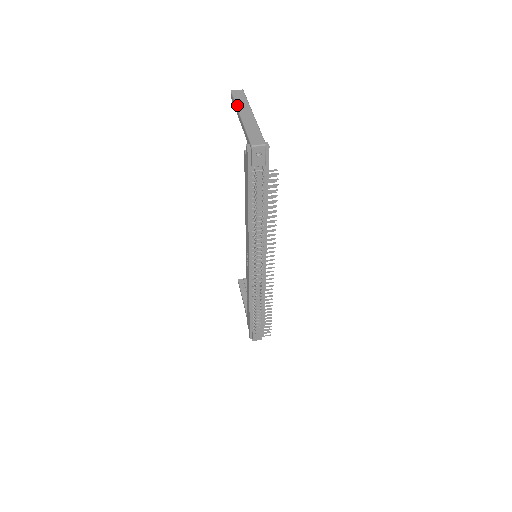
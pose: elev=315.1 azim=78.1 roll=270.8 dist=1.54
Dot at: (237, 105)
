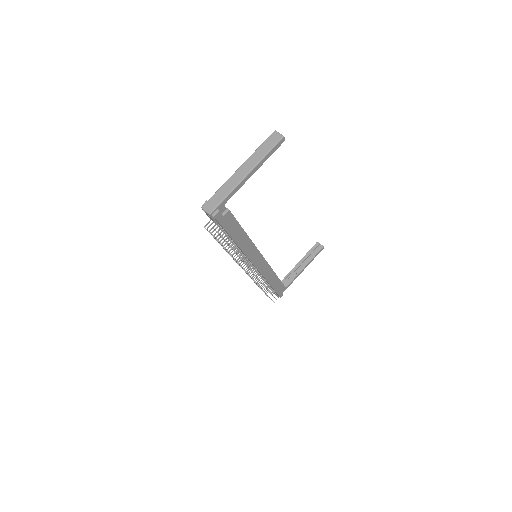
Dot at: (253, 154)
